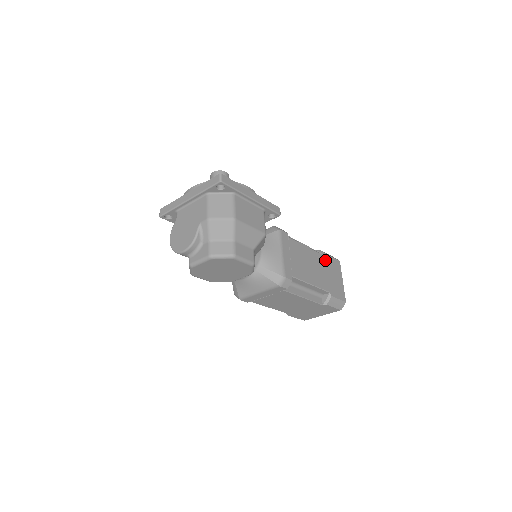
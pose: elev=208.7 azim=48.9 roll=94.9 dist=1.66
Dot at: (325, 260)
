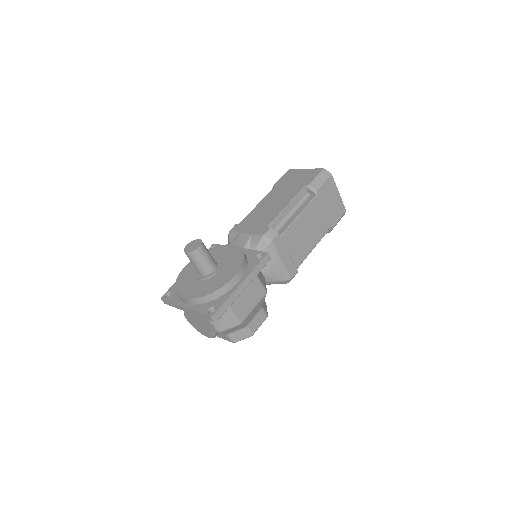
Dot at: (318, 200)
